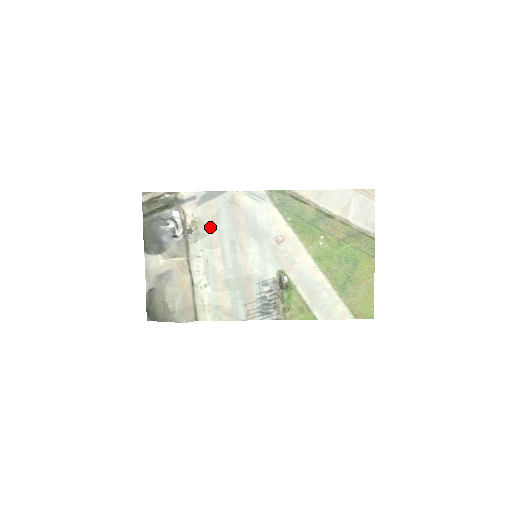
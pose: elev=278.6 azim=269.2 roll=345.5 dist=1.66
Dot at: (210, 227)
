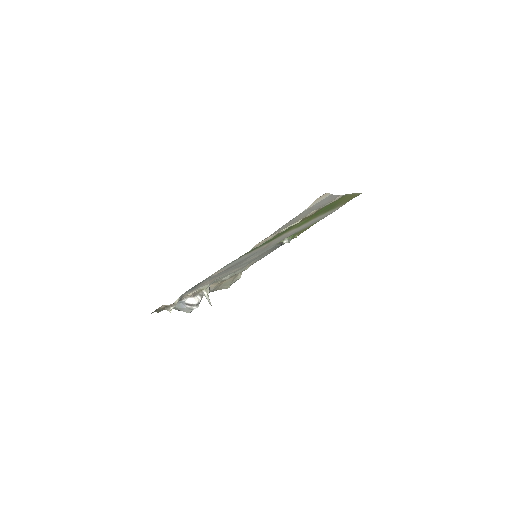
Dot at: (212, 281)
